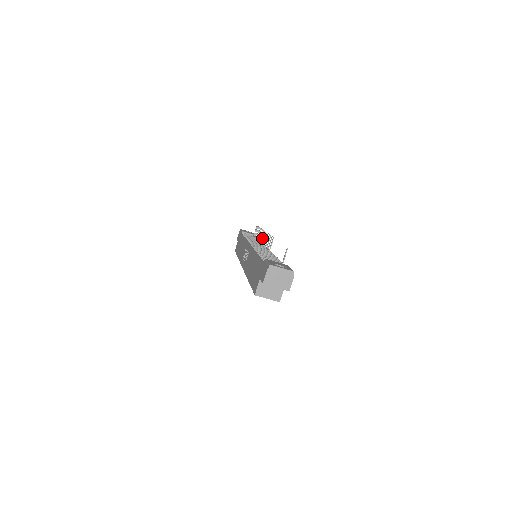
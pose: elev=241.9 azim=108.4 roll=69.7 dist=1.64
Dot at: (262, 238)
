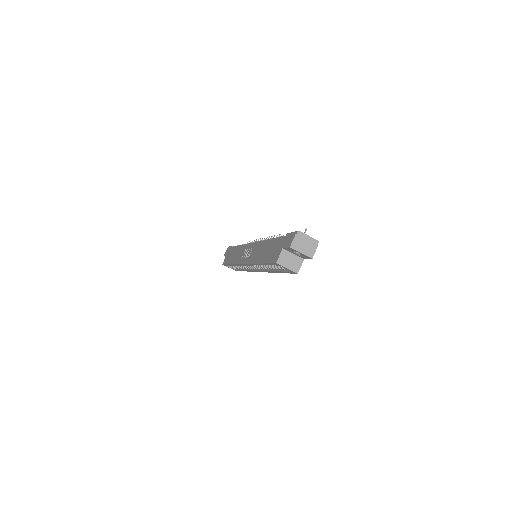
Dot at: occluded
